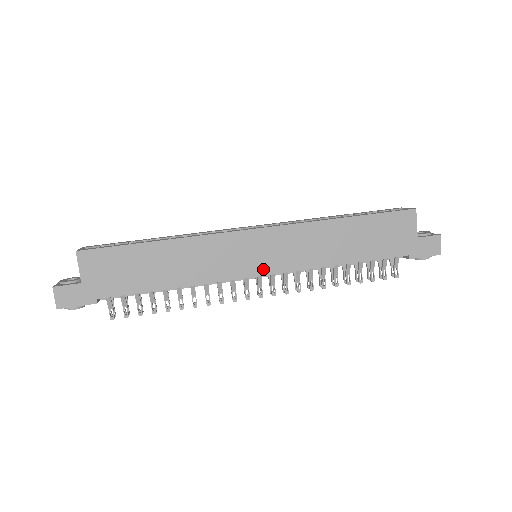
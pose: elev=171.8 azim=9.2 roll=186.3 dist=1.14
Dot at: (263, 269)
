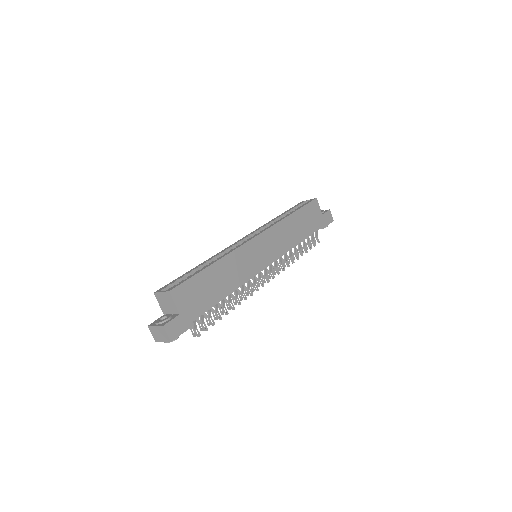
Dot at: (268, 261)
